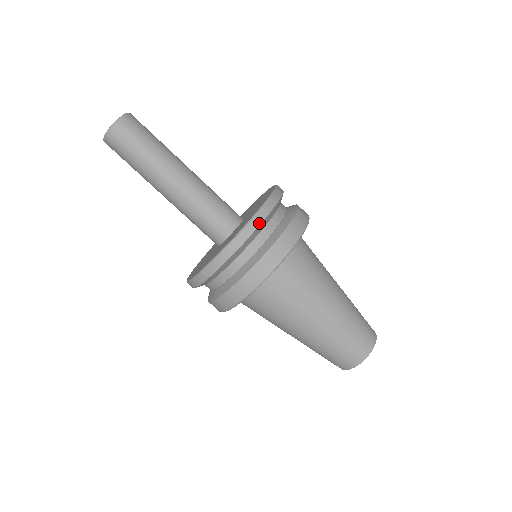
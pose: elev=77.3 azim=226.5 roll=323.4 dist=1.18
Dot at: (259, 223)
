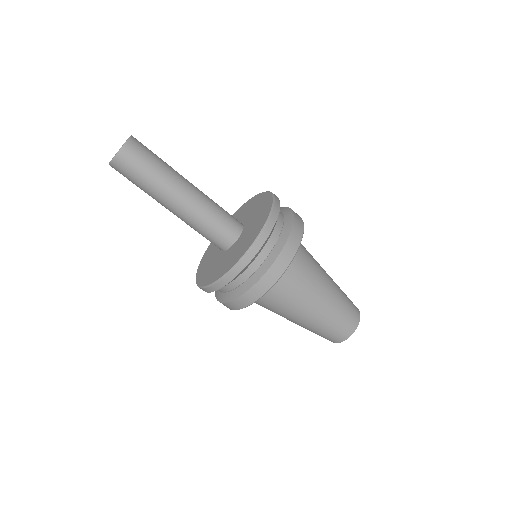
Dot at: (266, 237)
